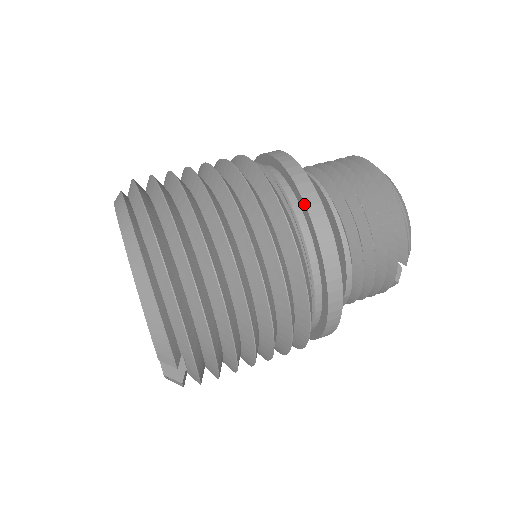
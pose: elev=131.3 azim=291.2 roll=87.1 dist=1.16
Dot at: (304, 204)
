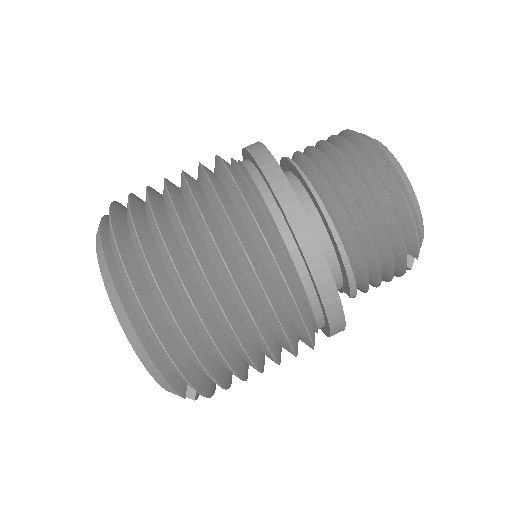
Dot at: (292, 230)
